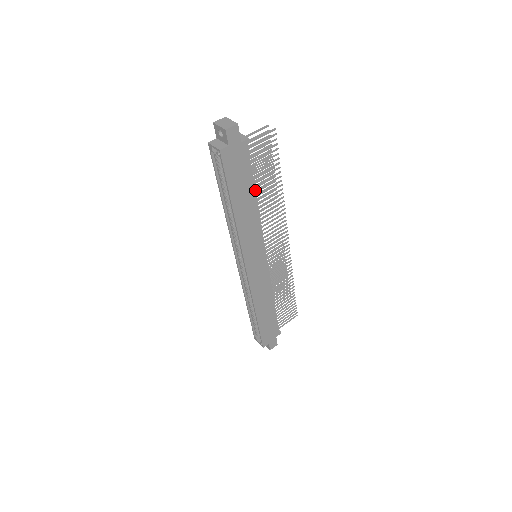
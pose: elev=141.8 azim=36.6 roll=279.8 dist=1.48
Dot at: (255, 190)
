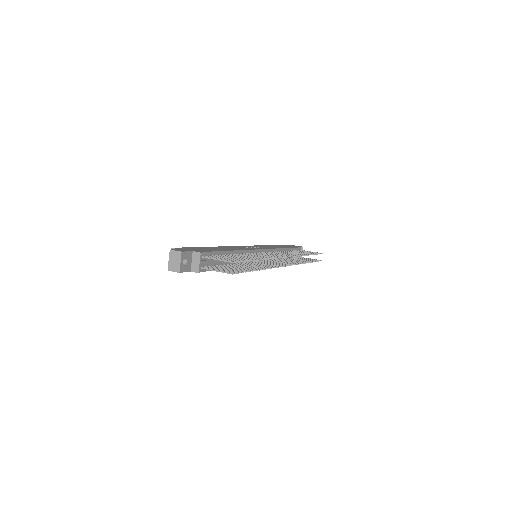
Dot at: occluded
